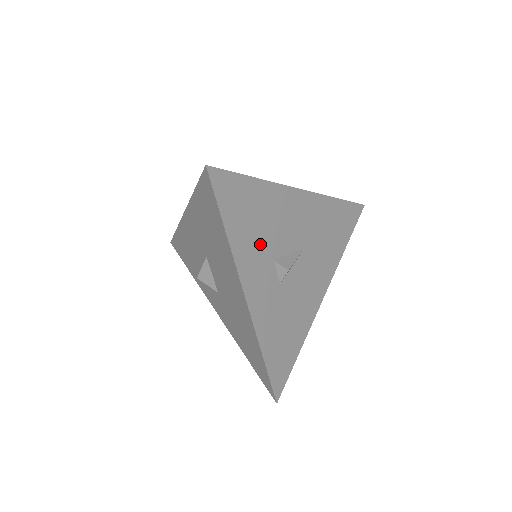
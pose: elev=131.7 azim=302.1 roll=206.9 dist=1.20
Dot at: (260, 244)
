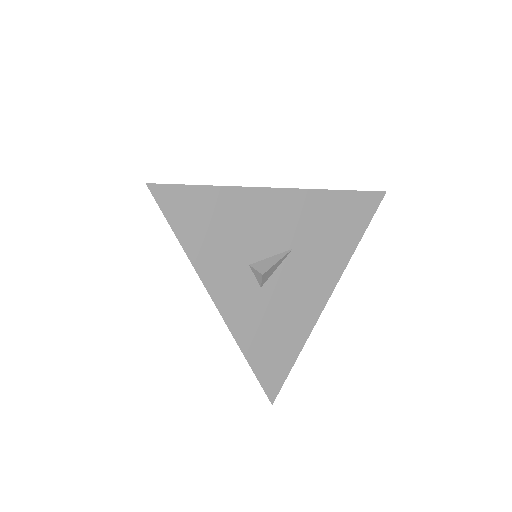
Dot at: (228, 250)
